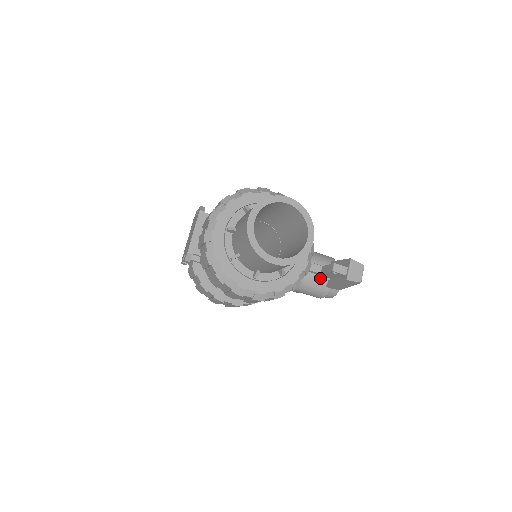
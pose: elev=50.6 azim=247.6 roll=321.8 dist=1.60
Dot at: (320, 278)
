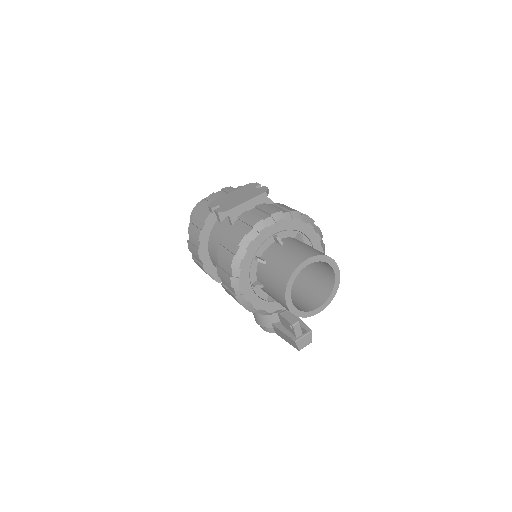
Dot at: (276, 316)
